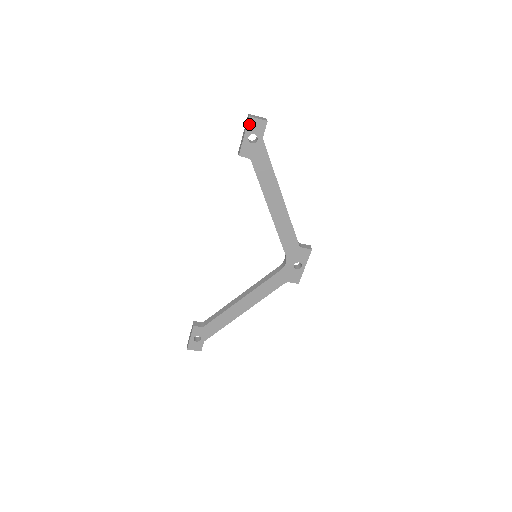
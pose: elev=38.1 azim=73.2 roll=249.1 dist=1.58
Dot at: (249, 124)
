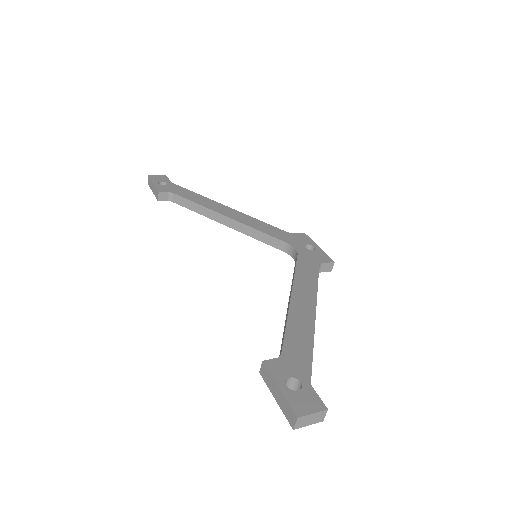
Dot at: (289, 418)
